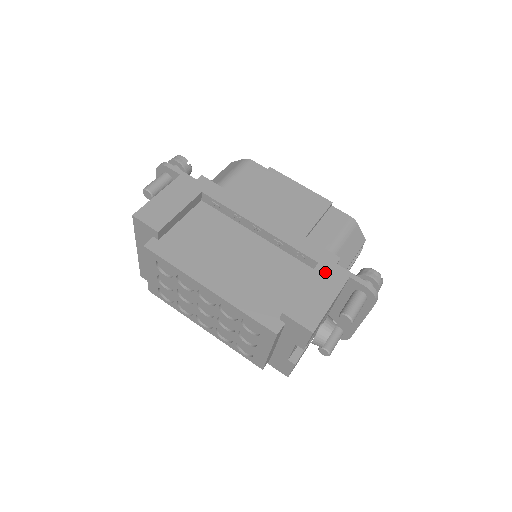
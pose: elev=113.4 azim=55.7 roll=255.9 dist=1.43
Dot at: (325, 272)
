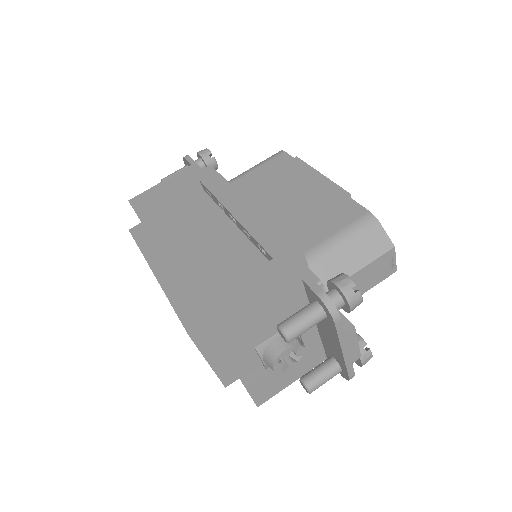
Dot at: (274, 270)
